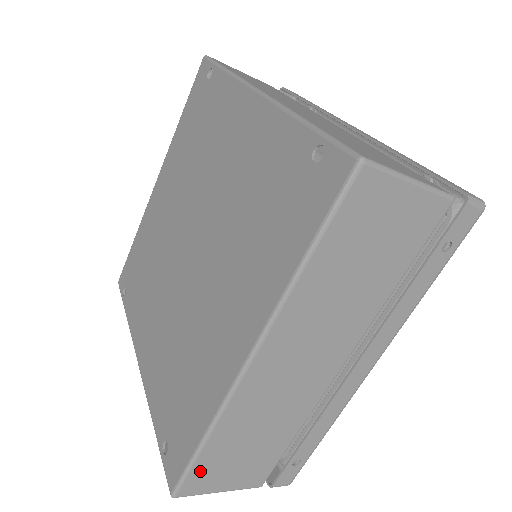
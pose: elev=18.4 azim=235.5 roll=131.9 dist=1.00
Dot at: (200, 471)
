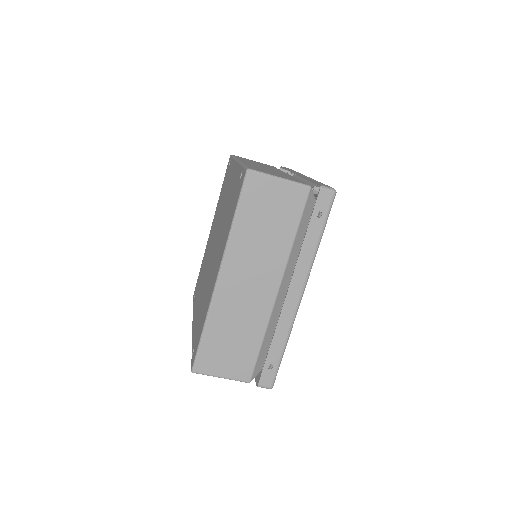
Dot at: (205, 354)
